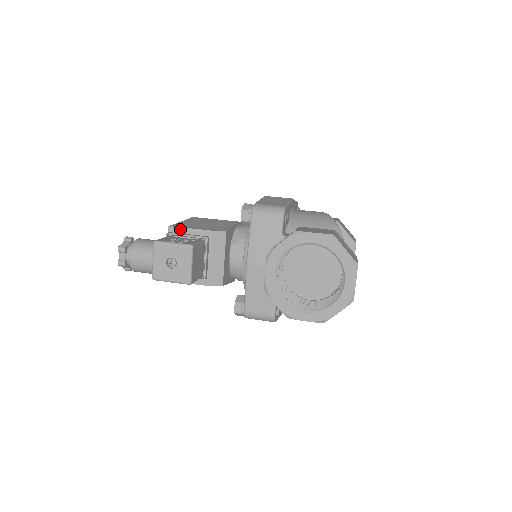
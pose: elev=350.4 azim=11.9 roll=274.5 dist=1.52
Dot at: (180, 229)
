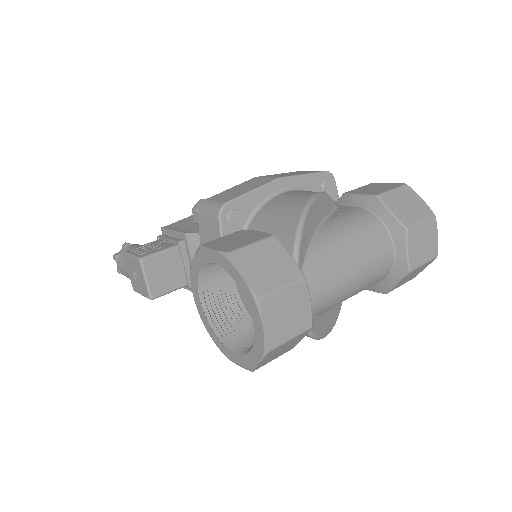
Dot at: (167, 231)
